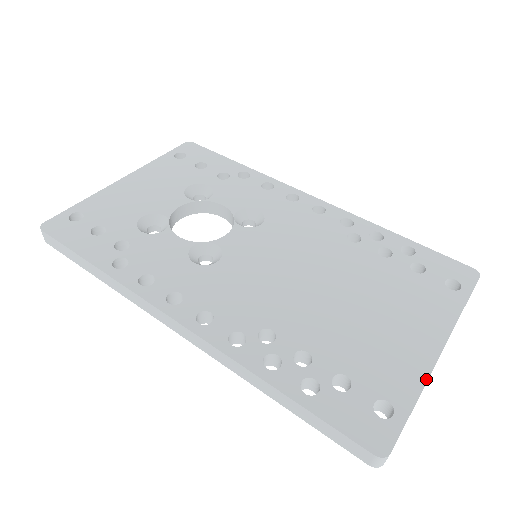
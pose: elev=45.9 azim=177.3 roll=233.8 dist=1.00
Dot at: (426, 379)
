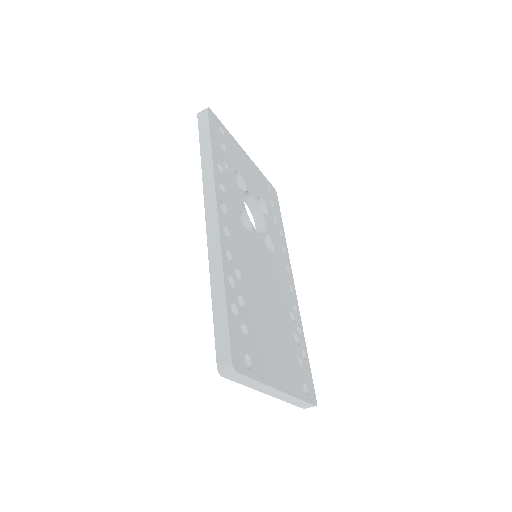
Dot at: (269, 385)
